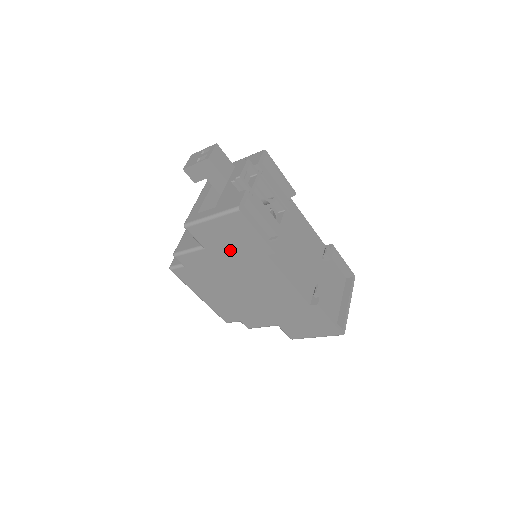
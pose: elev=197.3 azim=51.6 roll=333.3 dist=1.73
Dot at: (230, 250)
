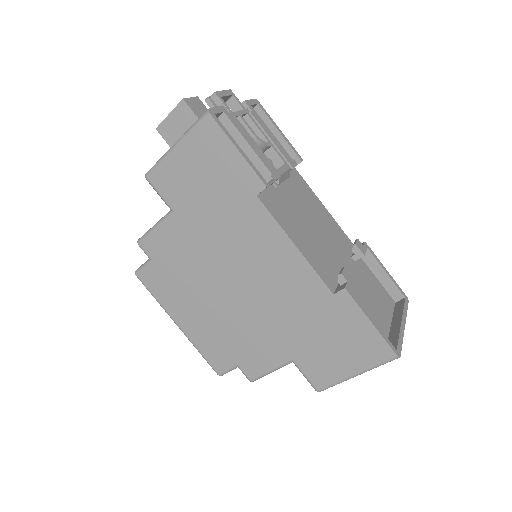
Dot at: (206, 203)
